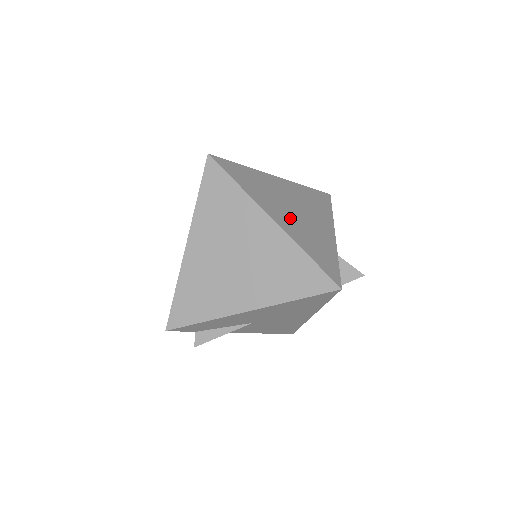
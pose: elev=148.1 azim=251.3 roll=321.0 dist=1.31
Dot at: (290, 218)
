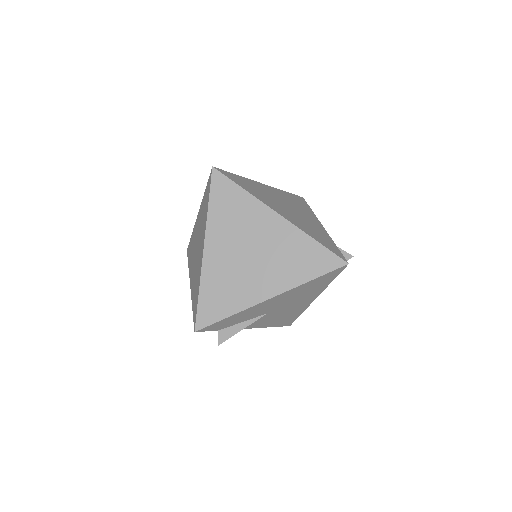
Dot at: (290, 214)
